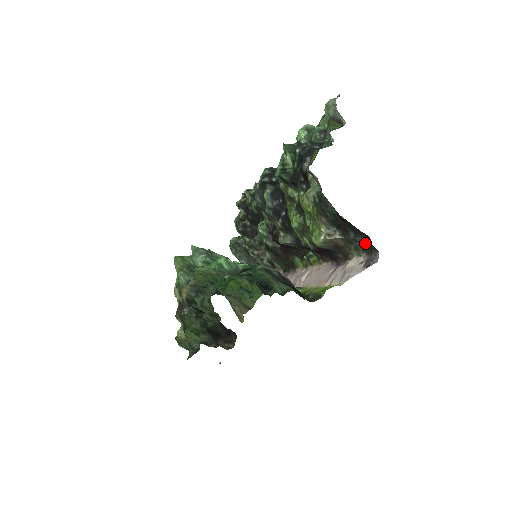
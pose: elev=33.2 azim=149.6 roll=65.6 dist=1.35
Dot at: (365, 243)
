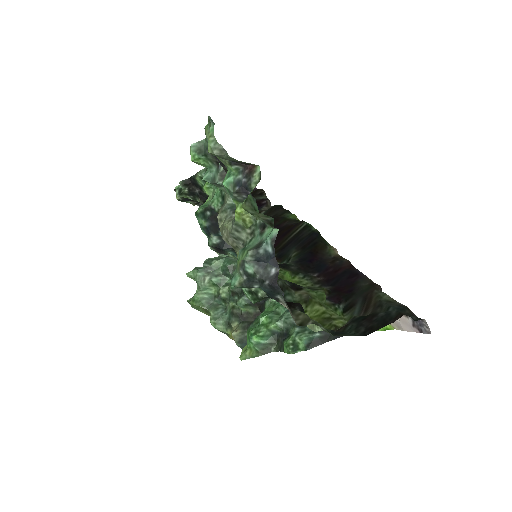
Dot at: (401, 311)
